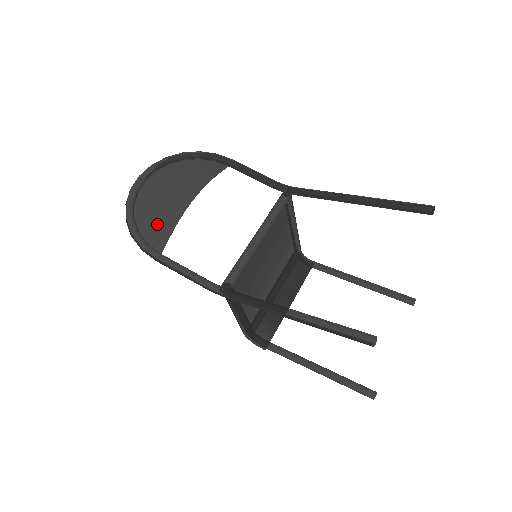
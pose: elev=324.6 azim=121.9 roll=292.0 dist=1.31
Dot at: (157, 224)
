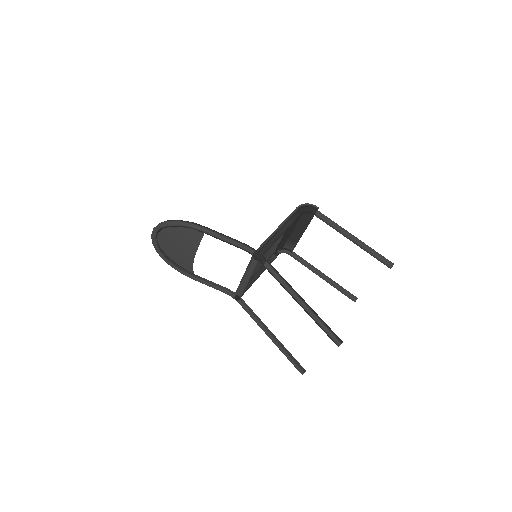
Dot at: (182, 264)
